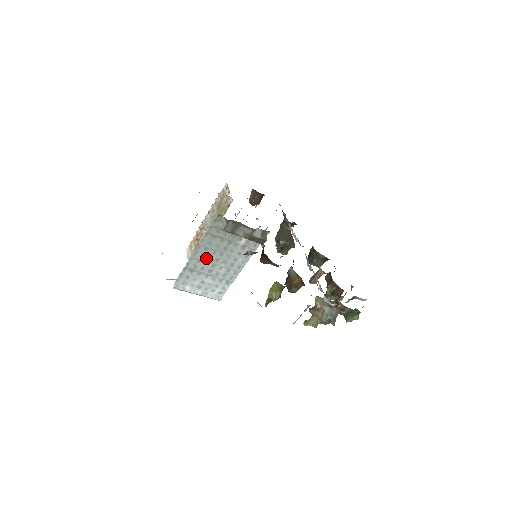
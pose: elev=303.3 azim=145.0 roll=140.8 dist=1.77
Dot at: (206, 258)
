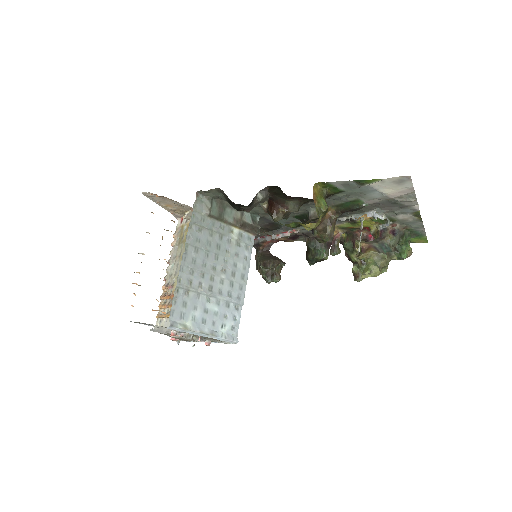
Dot at: (200, 266)
